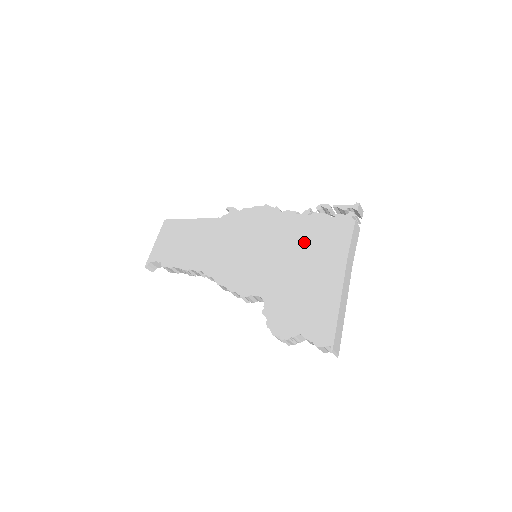
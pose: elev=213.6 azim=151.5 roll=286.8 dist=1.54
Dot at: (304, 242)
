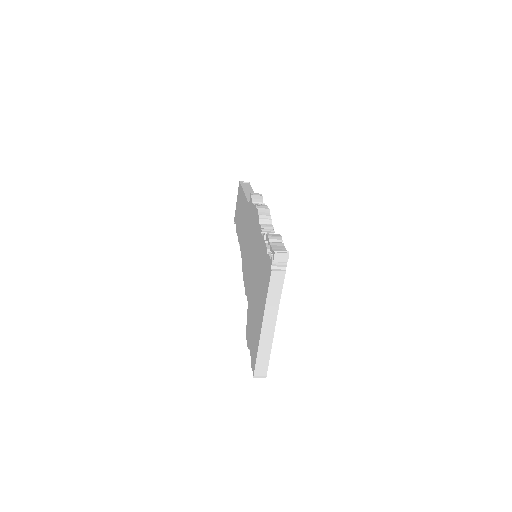
Dot at: (259, 269)
